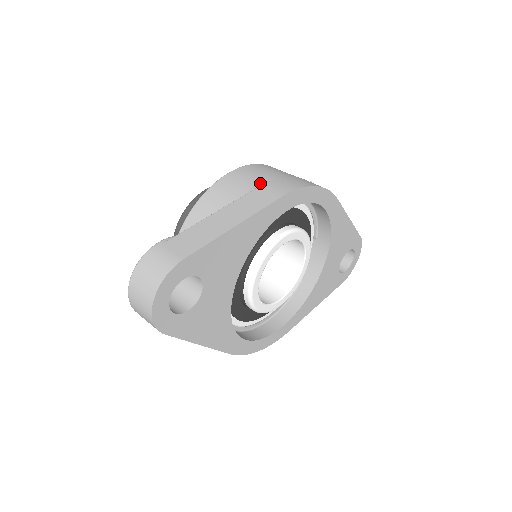
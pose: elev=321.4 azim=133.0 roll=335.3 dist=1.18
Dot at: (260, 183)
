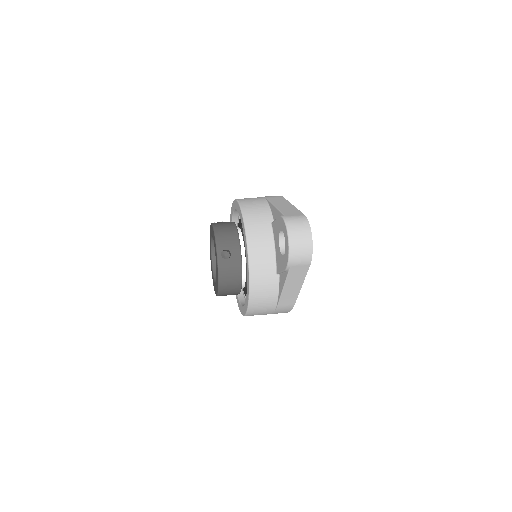
Dot at: (262, 199)
